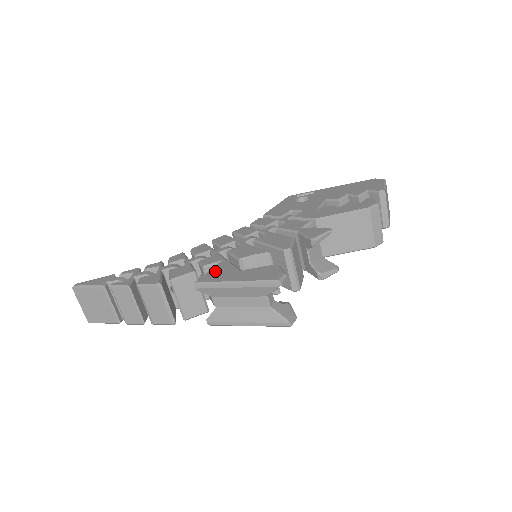
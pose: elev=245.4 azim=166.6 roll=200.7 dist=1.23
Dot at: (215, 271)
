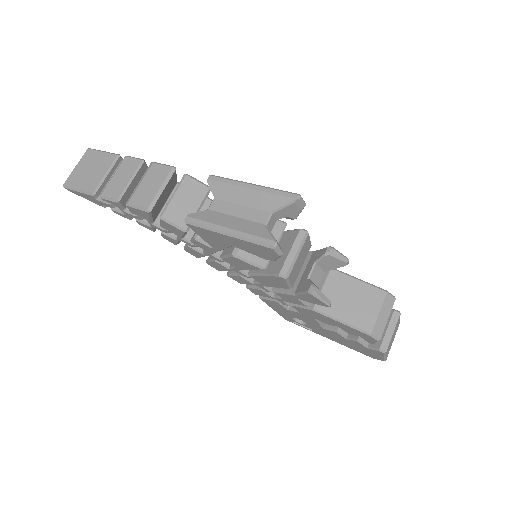
Dot at: occluded
